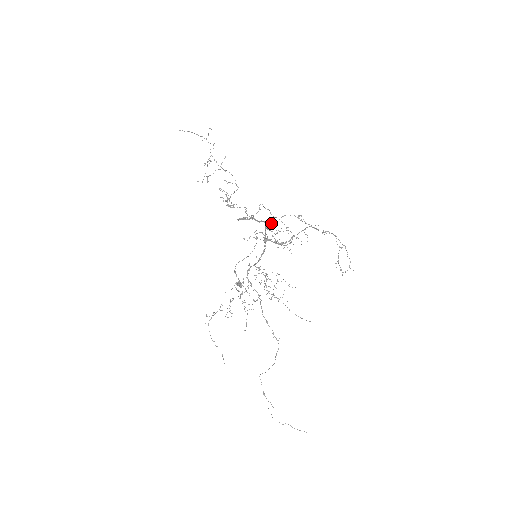
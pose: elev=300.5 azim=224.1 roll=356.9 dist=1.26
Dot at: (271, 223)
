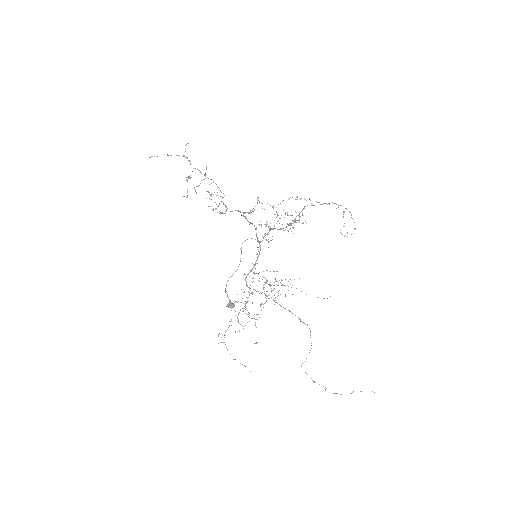
Dot at: occluded
